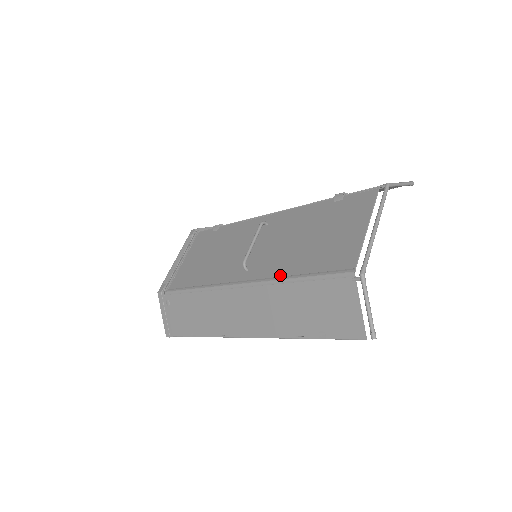
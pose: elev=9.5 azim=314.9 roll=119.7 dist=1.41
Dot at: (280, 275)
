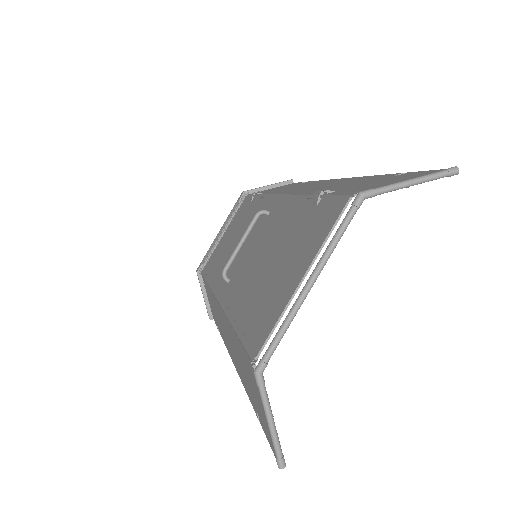
Dot at: (231, 311)
